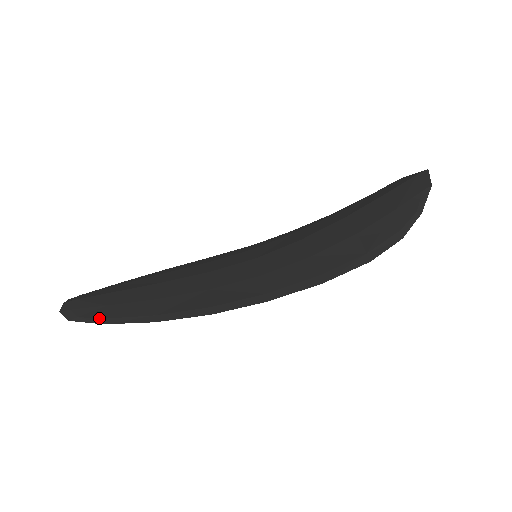
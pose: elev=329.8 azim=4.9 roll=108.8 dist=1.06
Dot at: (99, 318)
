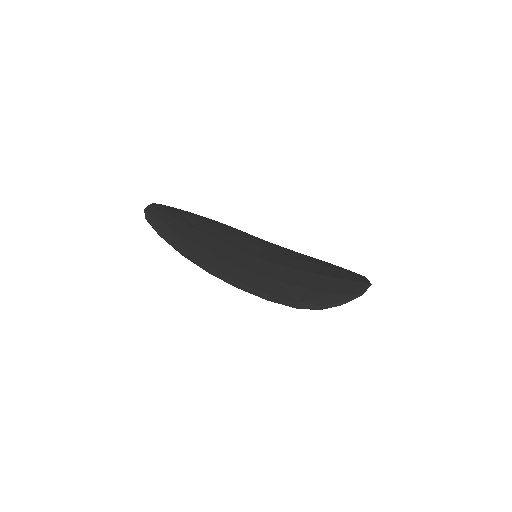
Dot at: (160, 230)
